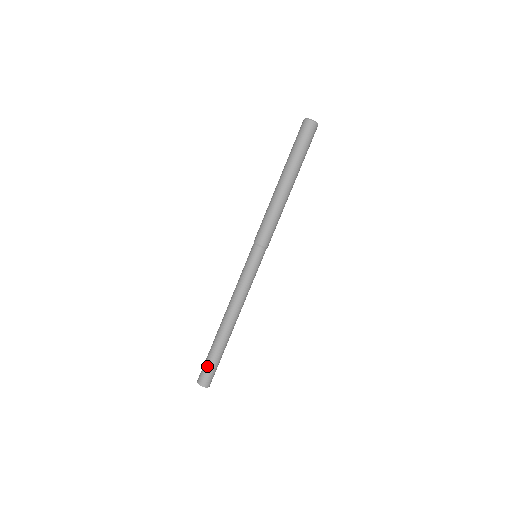
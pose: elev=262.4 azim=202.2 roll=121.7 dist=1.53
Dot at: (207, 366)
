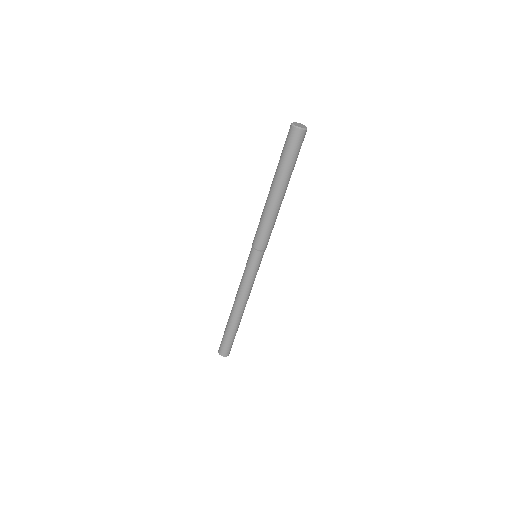
Dot at: (229, 344)
